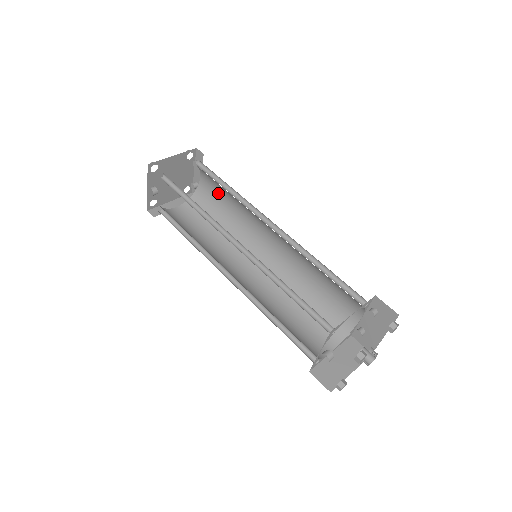
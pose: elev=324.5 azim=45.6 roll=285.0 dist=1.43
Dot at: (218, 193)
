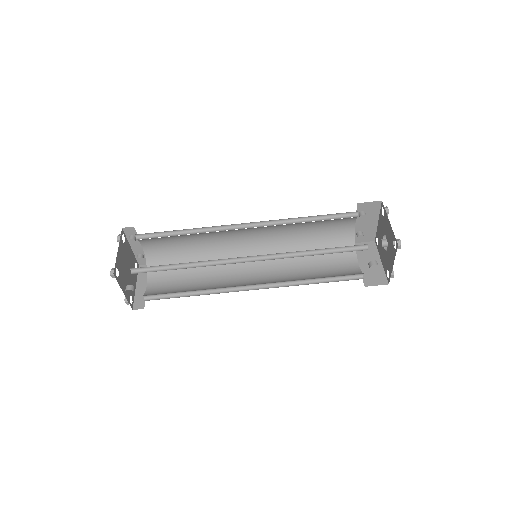
Dot at: (170, 244)
